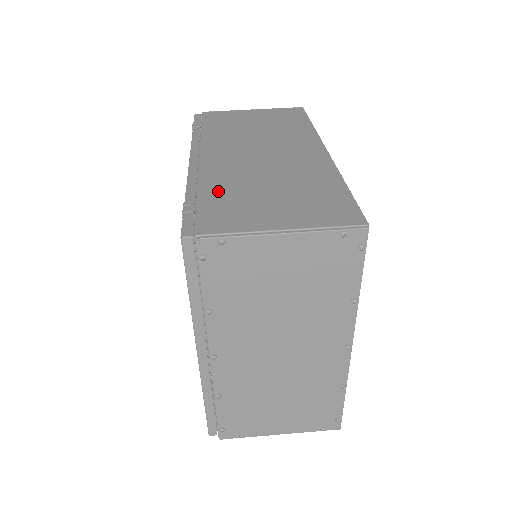
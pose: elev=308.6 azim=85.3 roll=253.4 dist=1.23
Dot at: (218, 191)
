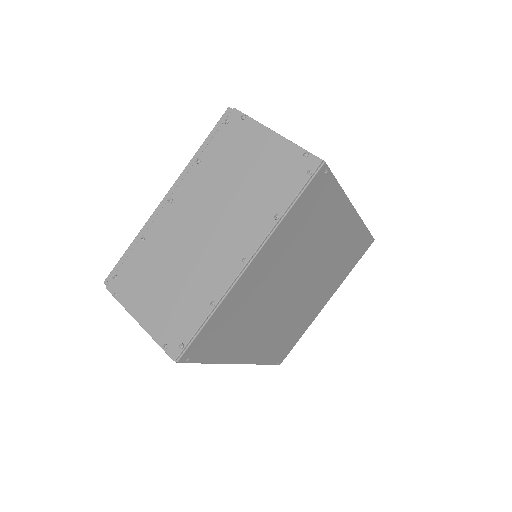
Dot at: occluded
